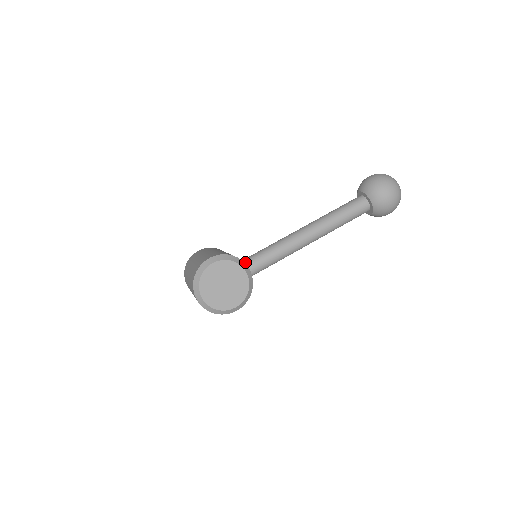
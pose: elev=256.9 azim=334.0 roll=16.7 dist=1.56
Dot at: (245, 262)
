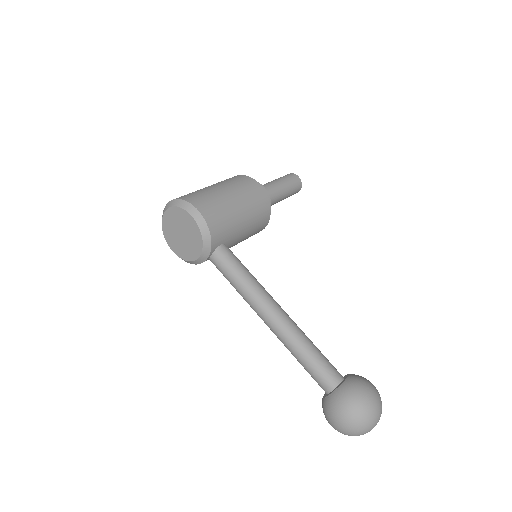
Dot at: (217, 250)
